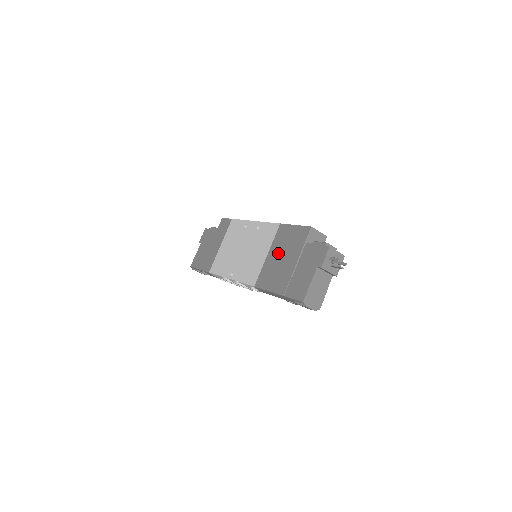
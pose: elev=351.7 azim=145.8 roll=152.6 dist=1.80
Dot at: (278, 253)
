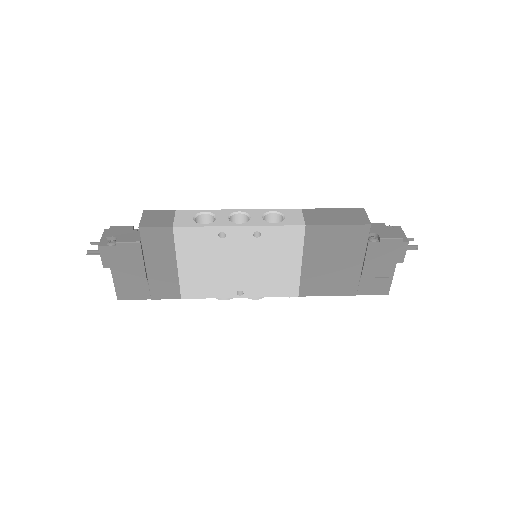
Dot at: (323, 259)
